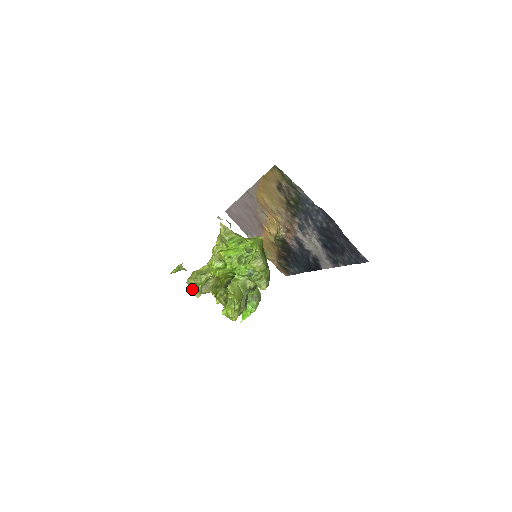
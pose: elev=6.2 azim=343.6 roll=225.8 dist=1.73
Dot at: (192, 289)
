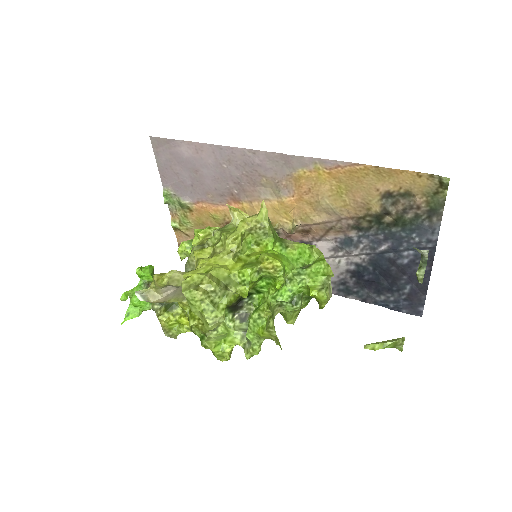
Dot at: (204, 312)
